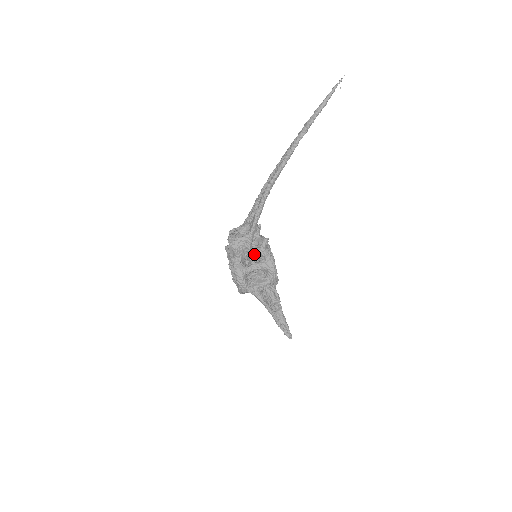
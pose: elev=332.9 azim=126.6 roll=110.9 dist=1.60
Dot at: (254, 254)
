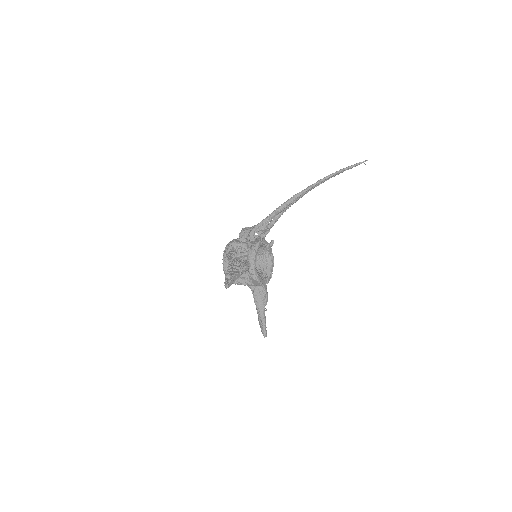
Dot at: occluded
